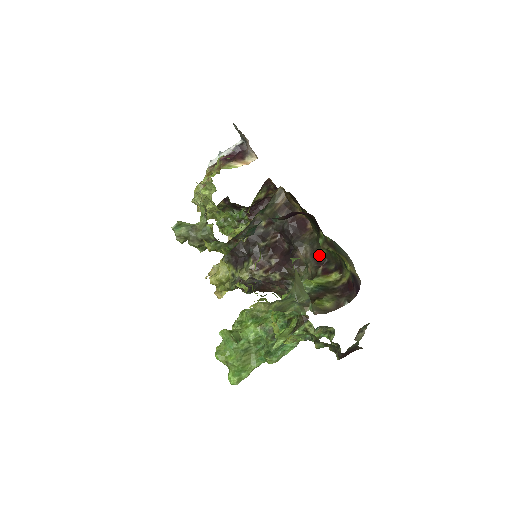
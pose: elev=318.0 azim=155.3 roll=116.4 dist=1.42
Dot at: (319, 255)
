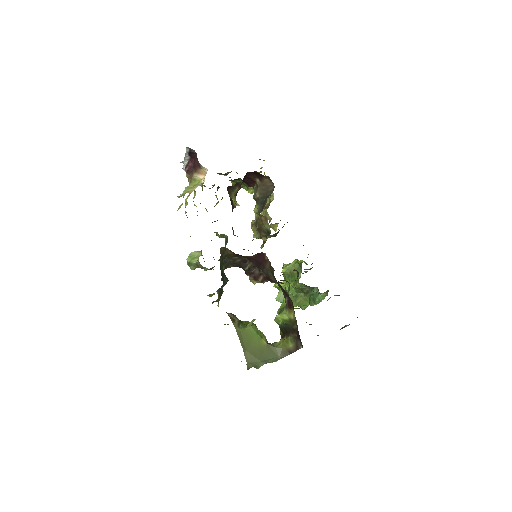
Dot at: occluded
